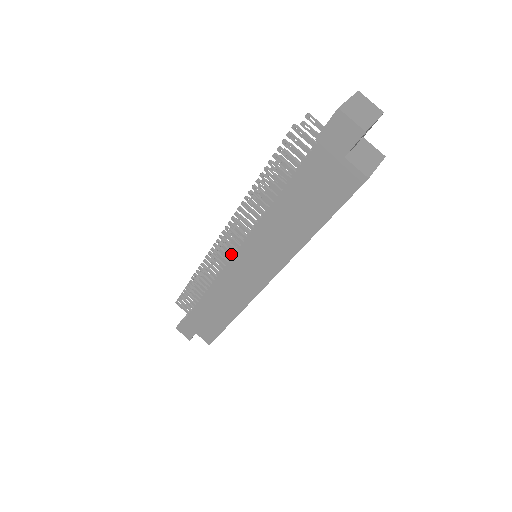
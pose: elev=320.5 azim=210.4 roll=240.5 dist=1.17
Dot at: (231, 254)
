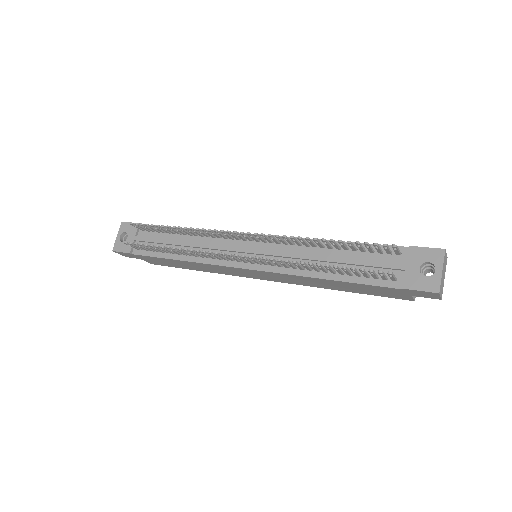
Dot at: (238, 261)
